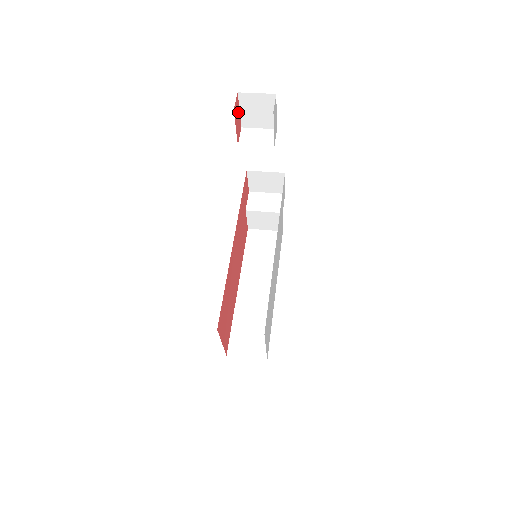
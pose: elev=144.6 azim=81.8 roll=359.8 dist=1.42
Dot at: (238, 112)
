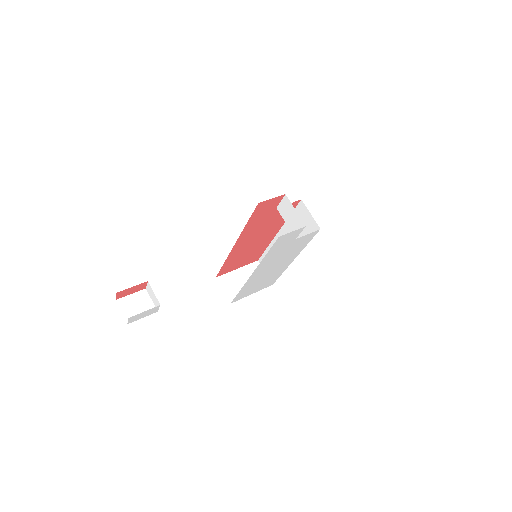
Dot at: (130, 289)
